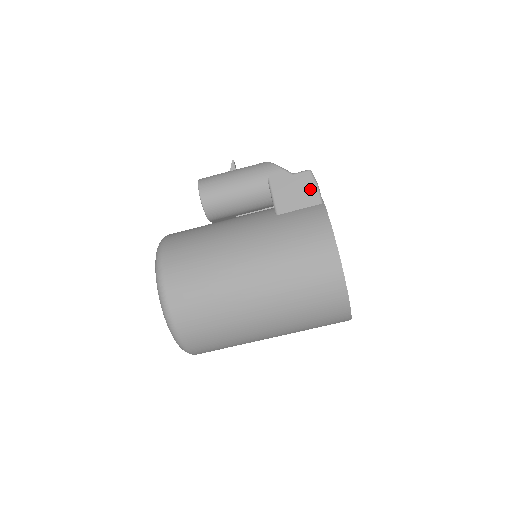
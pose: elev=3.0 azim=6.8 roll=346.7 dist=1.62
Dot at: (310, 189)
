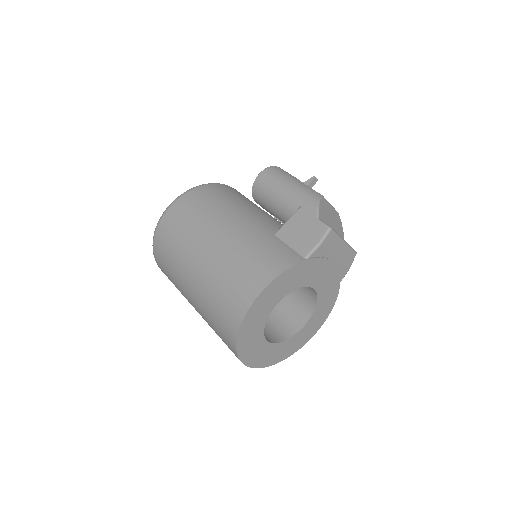
Dot at: (312, 240)
